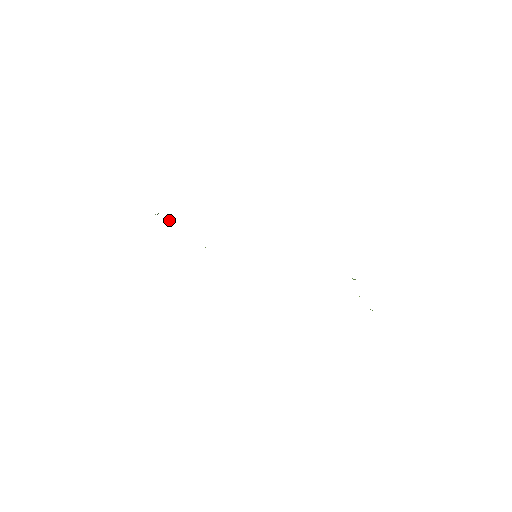
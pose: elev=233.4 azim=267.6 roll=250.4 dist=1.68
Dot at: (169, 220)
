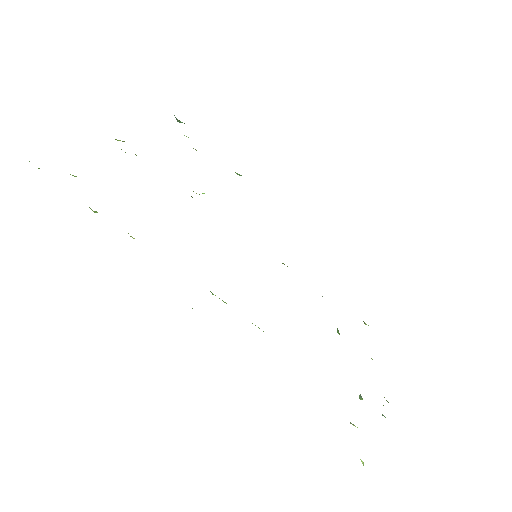
Dot at: occluded
